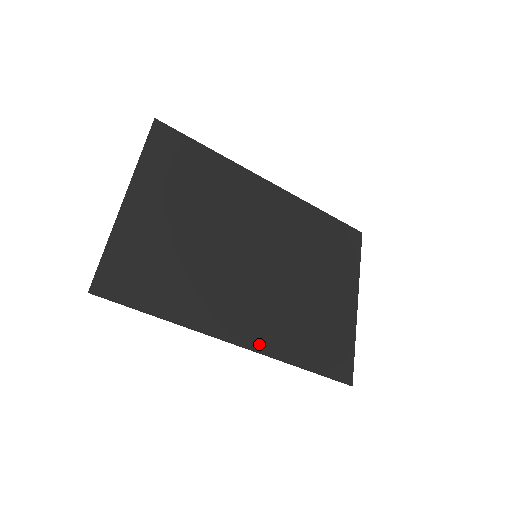
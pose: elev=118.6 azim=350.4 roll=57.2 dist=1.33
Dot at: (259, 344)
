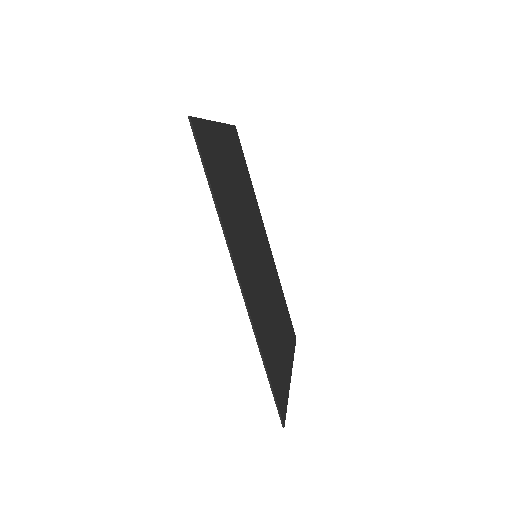
Dot at: (249, 302)
